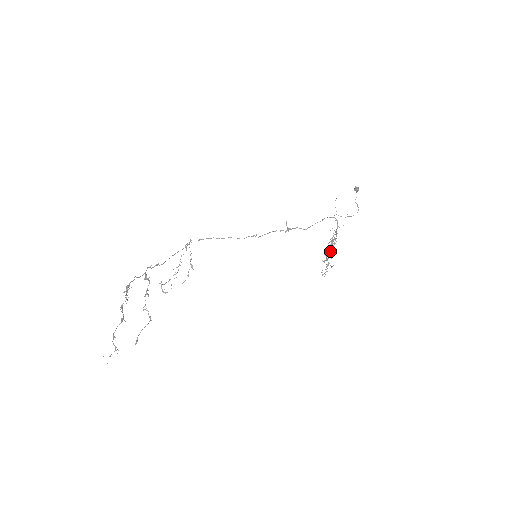
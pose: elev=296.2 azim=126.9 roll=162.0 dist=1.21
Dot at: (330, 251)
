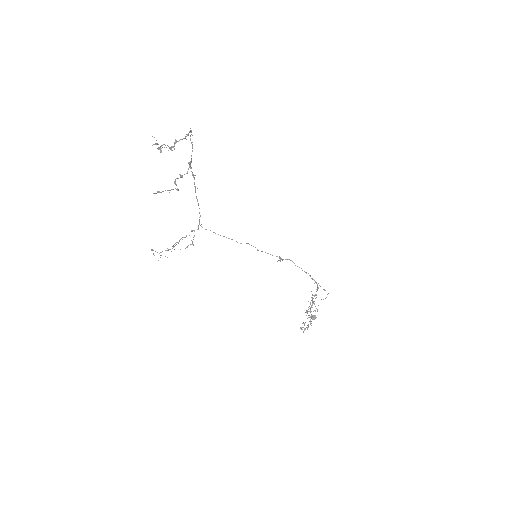
Dot at: (312, 303)
